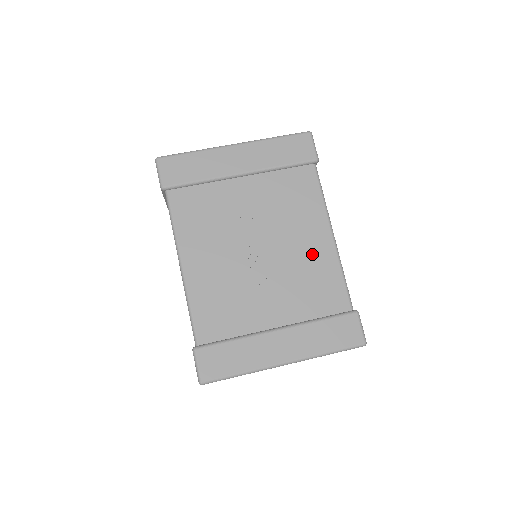
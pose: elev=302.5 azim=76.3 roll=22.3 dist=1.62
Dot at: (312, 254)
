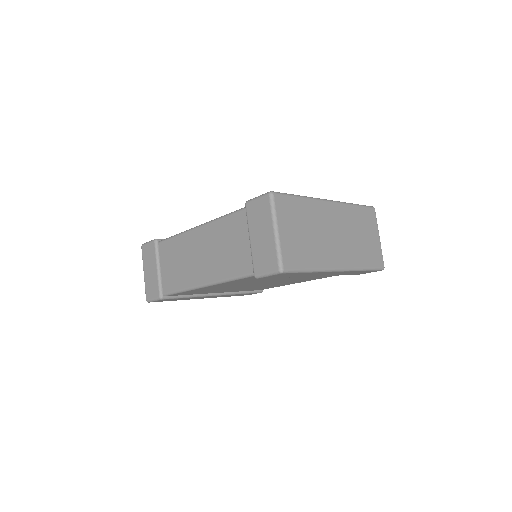
Dot at: occluded
